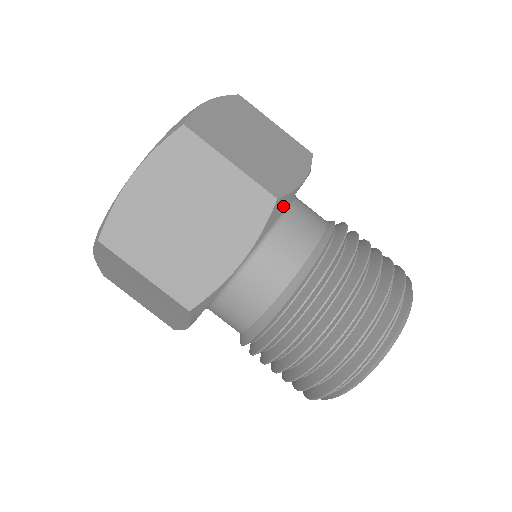
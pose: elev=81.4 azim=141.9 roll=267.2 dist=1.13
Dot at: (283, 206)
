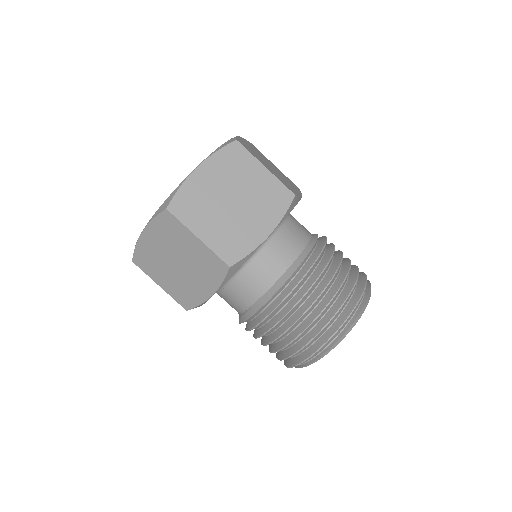
Dot at: (295, 204)
